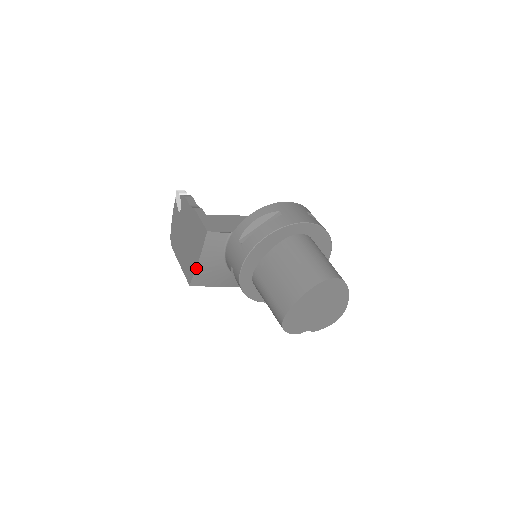
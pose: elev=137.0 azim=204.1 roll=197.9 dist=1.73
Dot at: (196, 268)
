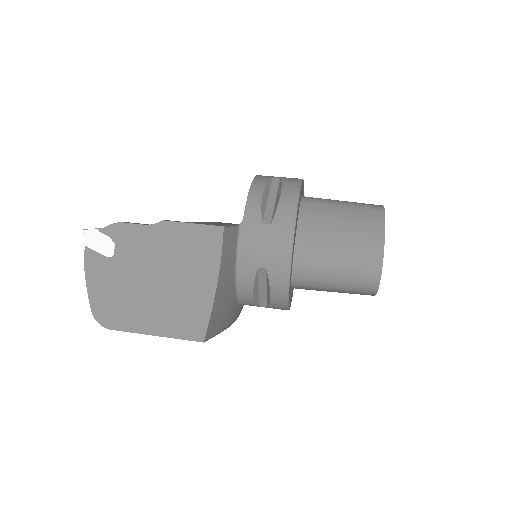
Dot at: (213, 301)
